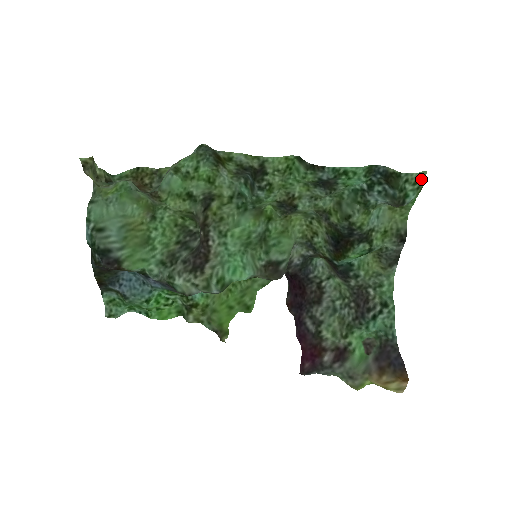
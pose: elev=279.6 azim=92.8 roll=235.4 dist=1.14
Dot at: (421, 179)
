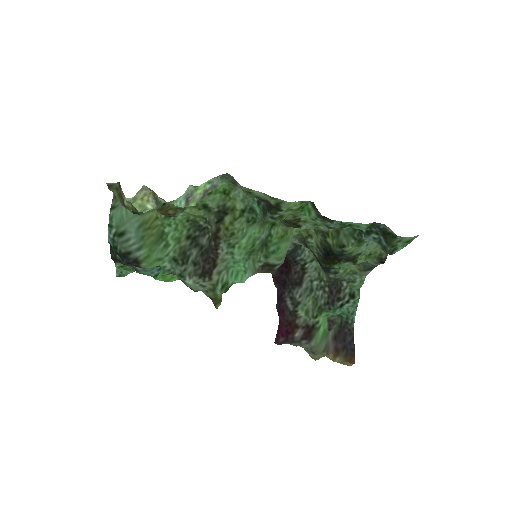
Dot at: (412, 239)
